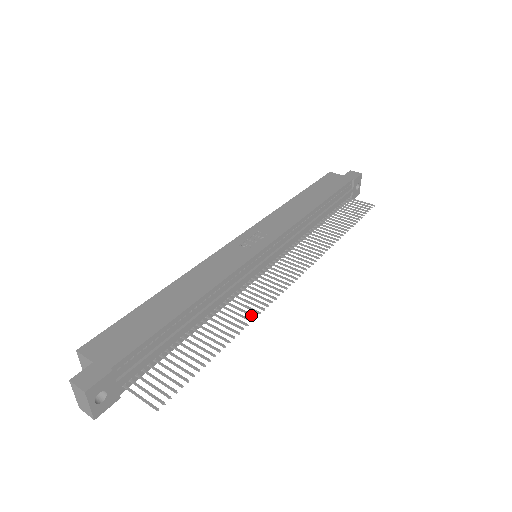
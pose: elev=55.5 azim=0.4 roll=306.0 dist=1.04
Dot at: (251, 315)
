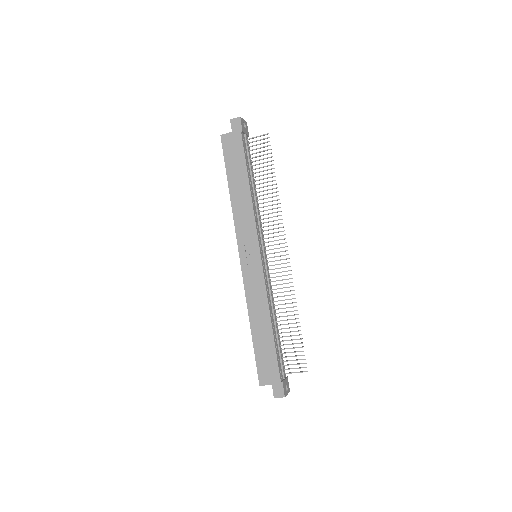
Dot at: occluded
